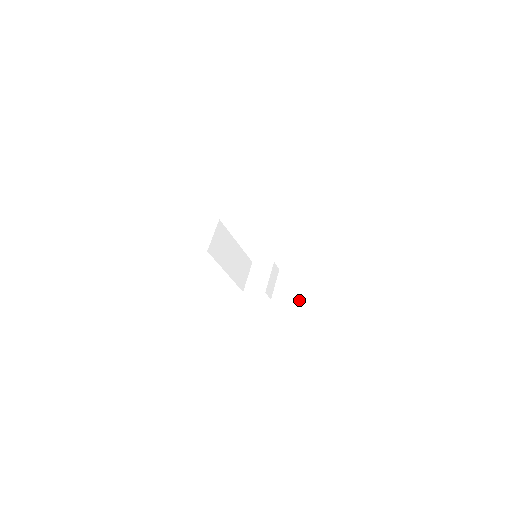
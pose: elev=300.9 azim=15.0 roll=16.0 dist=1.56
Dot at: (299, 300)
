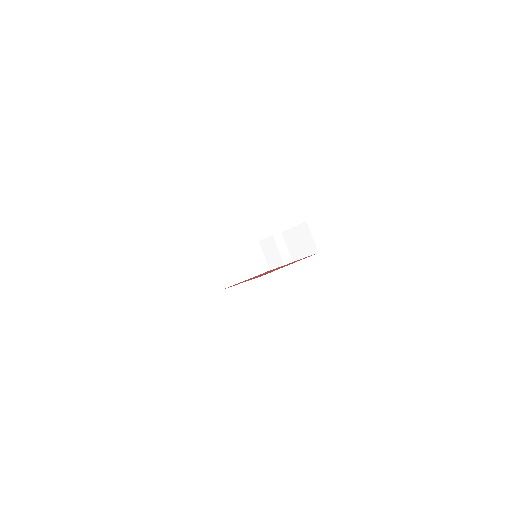
Dot at: occluded
